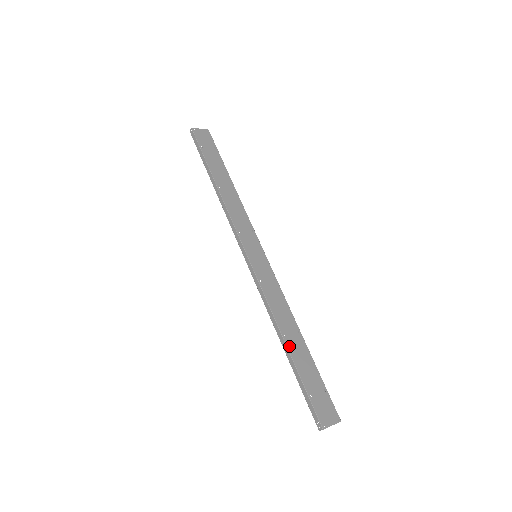
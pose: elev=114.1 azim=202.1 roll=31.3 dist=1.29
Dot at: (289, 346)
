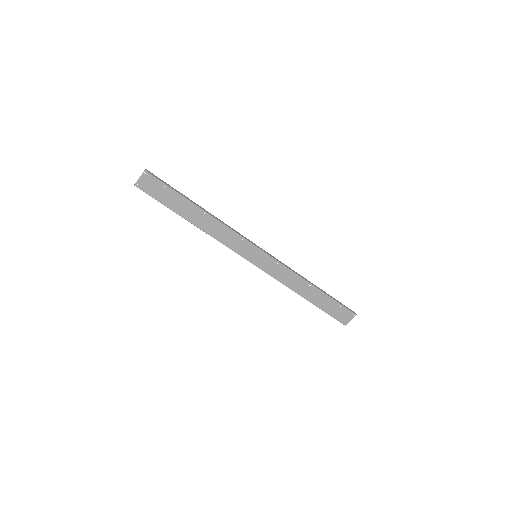
Dot at: (307, 299)
